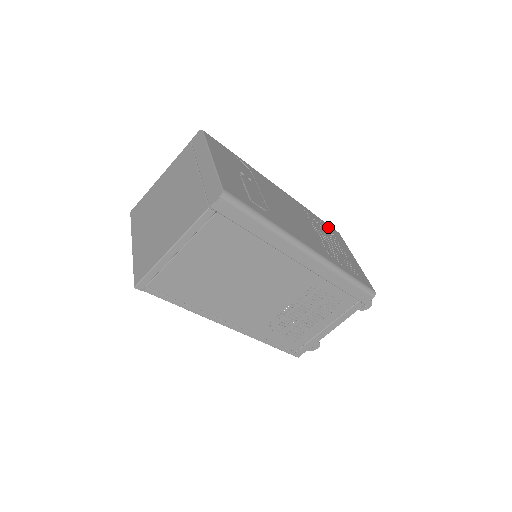
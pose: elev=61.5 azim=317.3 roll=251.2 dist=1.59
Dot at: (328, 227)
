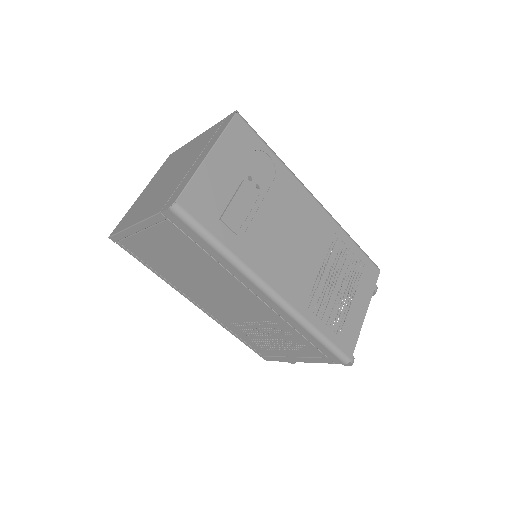
Dot at: (363, 262)
